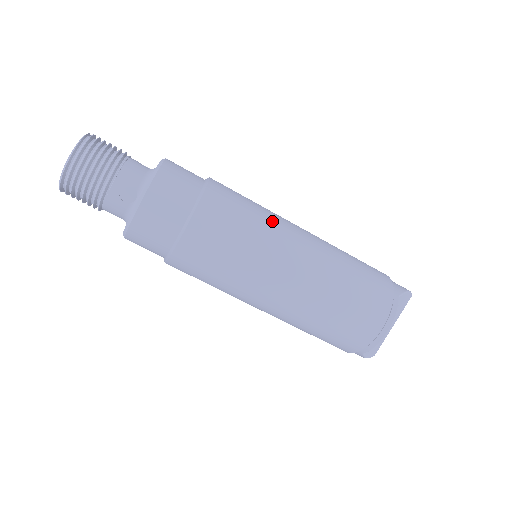
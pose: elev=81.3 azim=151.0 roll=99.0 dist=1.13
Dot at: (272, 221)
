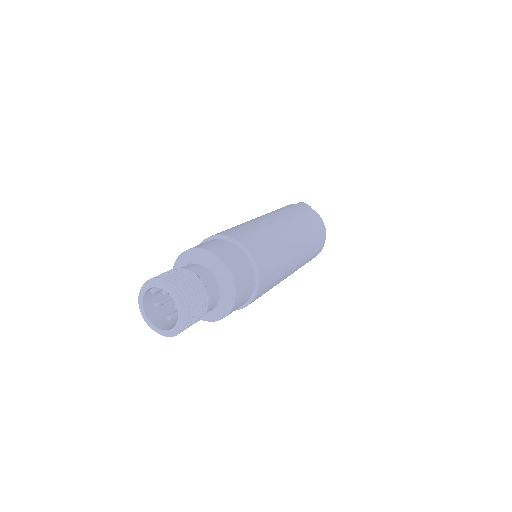
Dot at: (265, 227)
